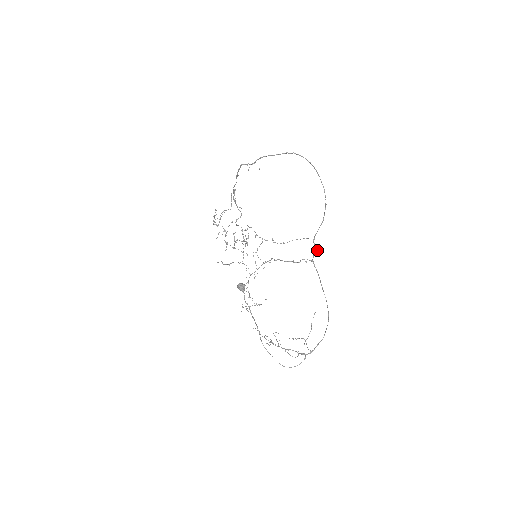
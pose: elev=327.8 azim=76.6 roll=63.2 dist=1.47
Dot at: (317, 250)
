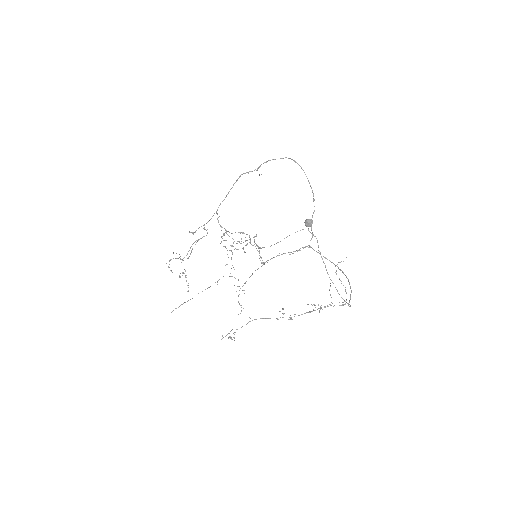
Dot at: (312, 237)
